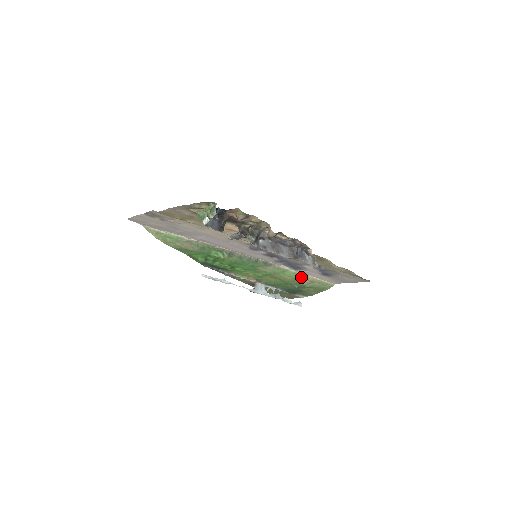
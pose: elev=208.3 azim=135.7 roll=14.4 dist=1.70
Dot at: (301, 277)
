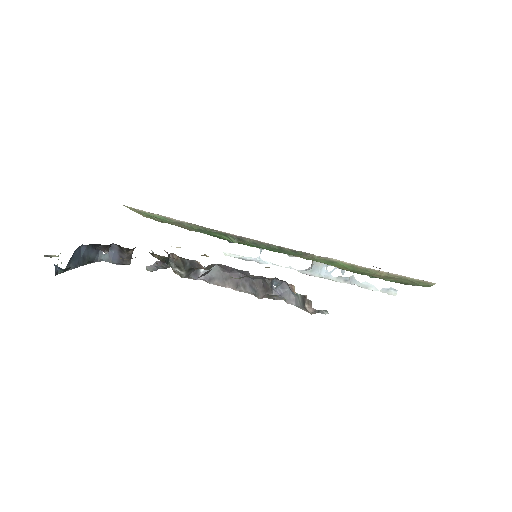
Dot at: (366, 270)
